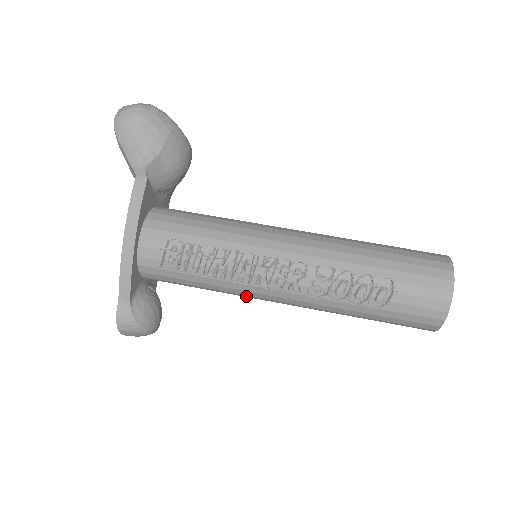
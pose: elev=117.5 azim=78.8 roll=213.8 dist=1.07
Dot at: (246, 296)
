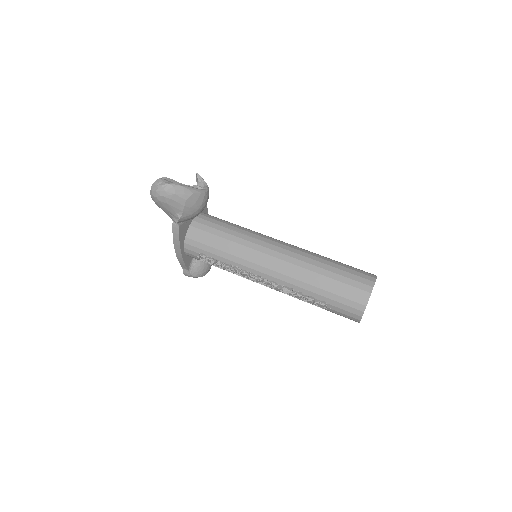
Dot at: occluded
